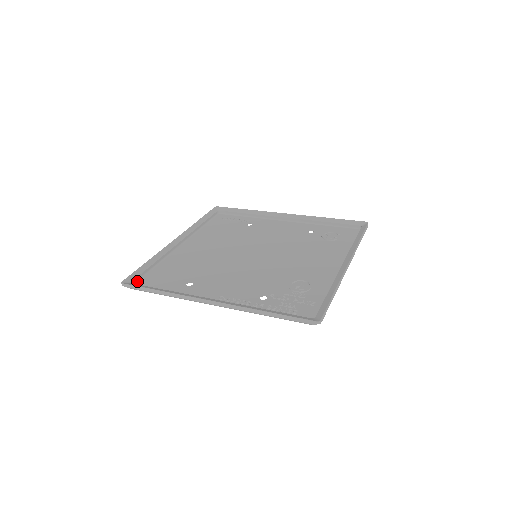
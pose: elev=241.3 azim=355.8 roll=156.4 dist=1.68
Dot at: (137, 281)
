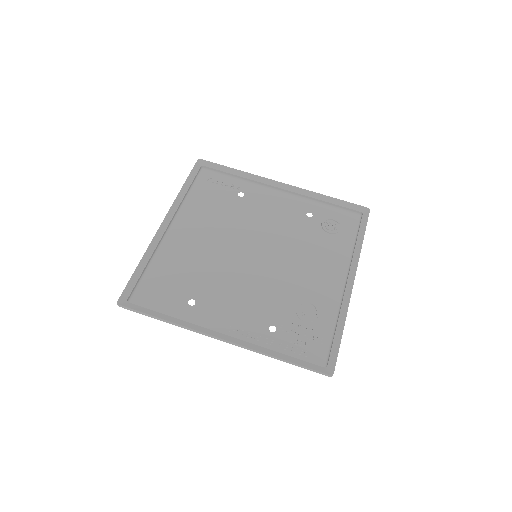
Dot at: (132, 295)
